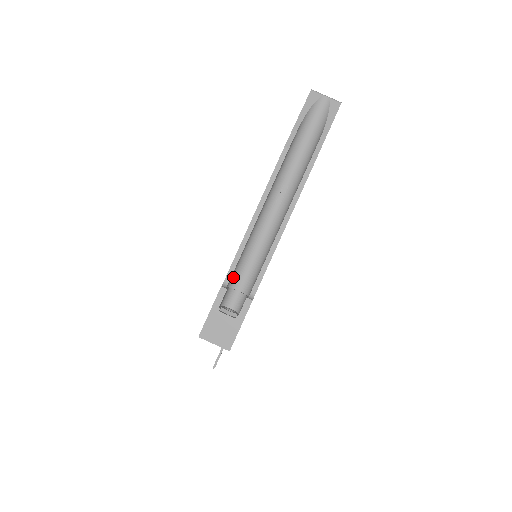
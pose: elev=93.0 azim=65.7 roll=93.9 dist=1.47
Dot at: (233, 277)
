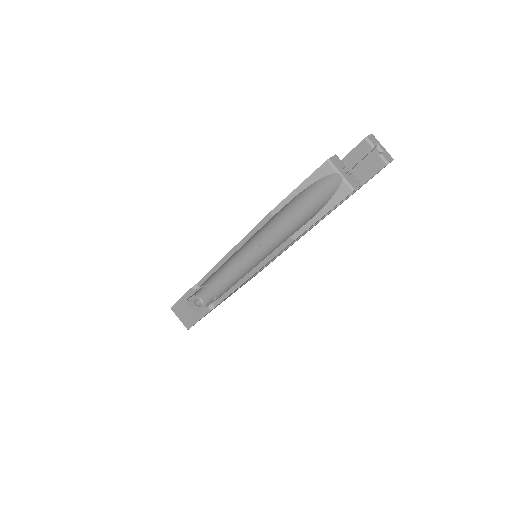
Dot at: (209, 281)
